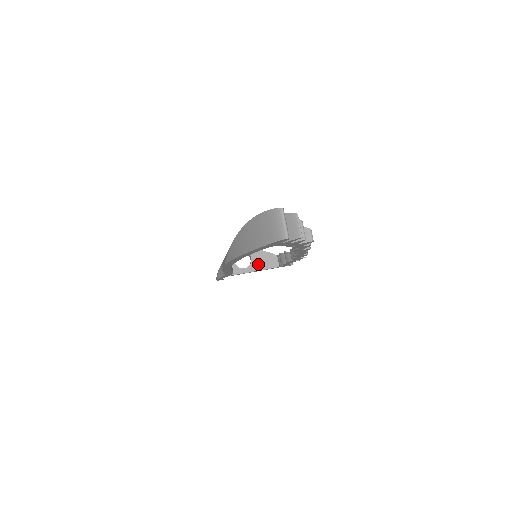
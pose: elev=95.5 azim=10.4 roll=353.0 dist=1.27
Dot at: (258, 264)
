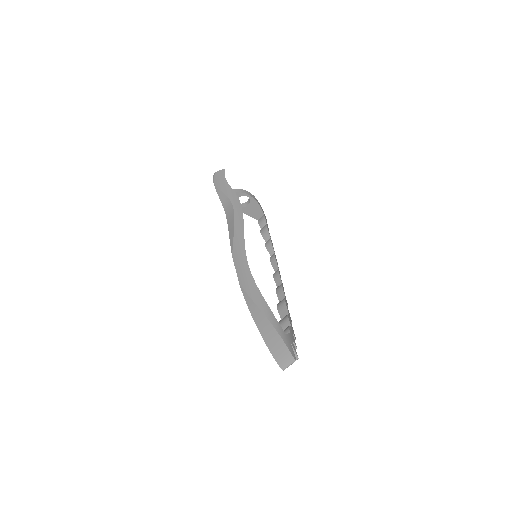
Dot at: (249, 210)
